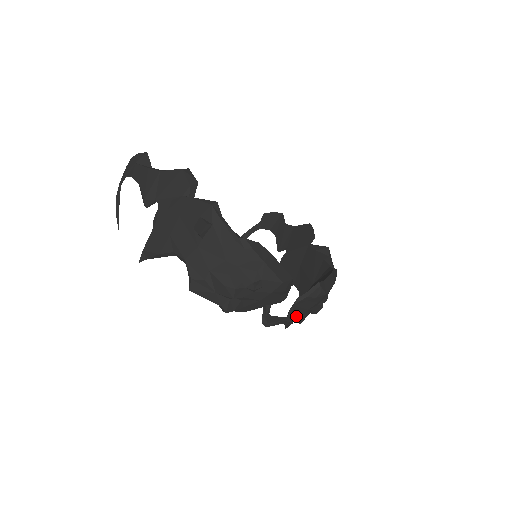
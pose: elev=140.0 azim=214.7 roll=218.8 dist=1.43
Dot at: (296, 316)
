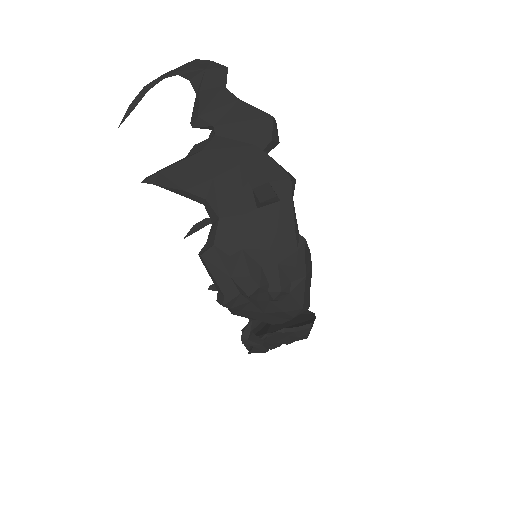
Dot at: occluded
